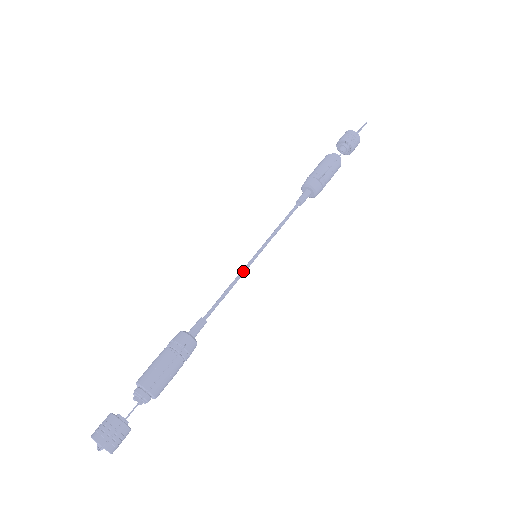
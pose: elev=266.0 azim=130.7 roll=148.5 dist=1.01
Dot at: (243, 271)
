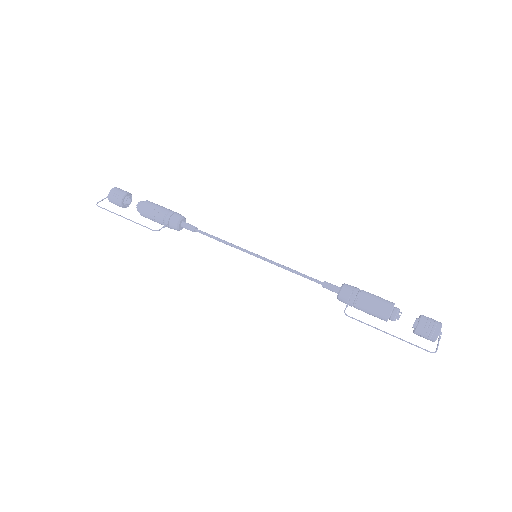
Dot at: (239, 249)
